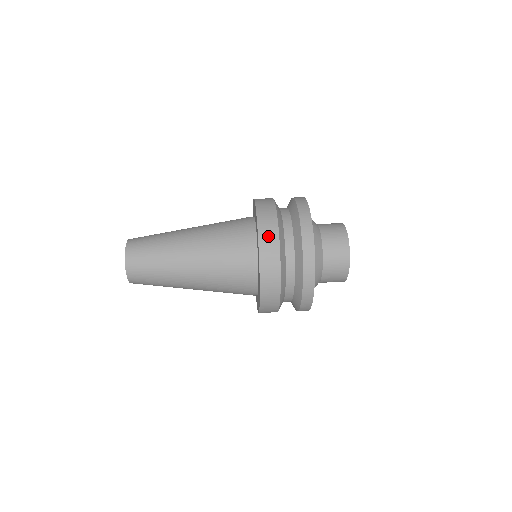
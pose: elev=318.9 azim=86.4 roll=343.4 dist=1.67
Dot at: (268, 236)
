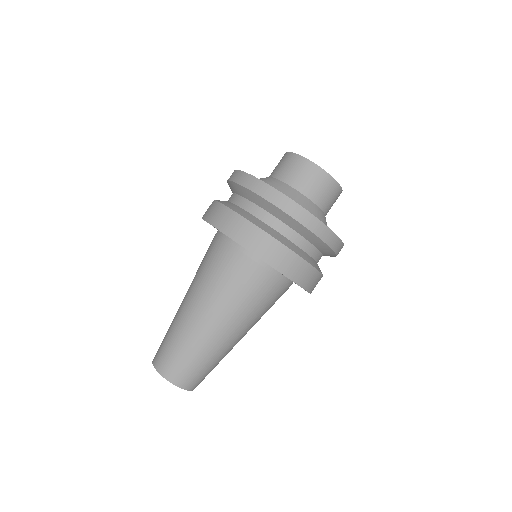
Dot at: (268, 249)
